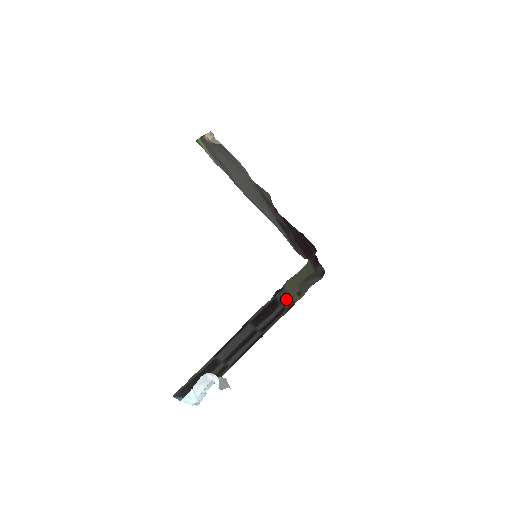
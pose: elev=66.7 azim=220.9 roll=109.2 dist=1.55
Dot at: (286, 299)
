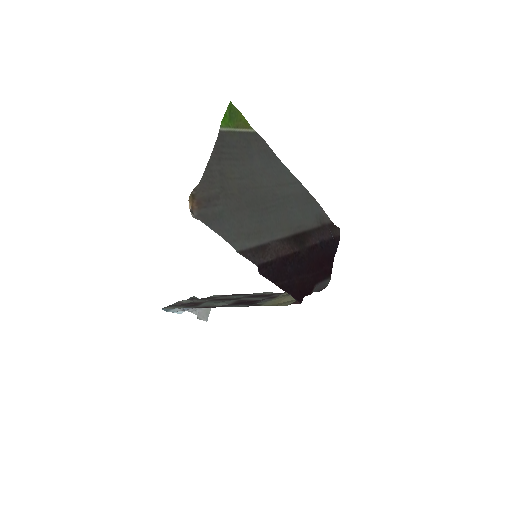
Dot at: (271, 298)
